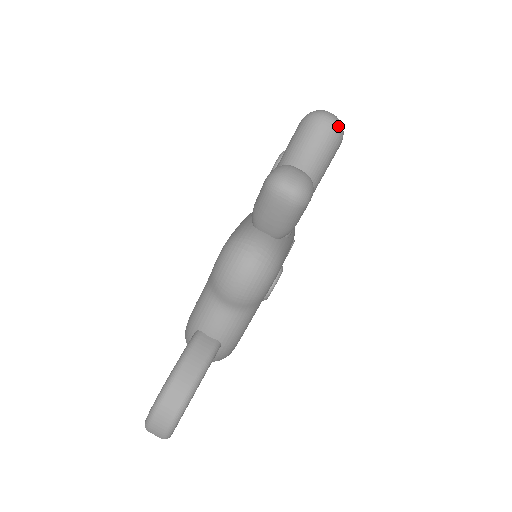
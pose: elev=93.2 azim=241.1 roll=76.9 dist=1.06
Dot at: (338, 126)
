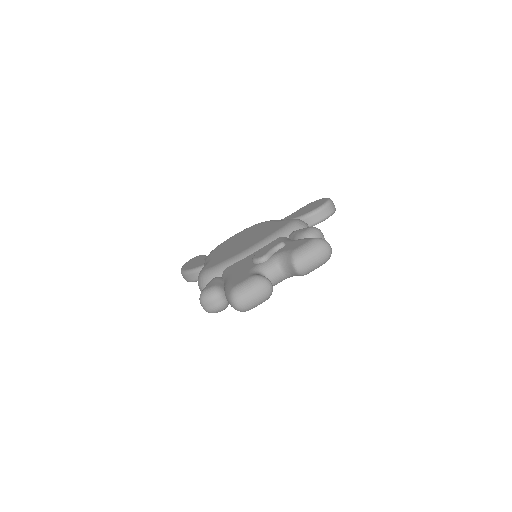
Dot at: (240, 311)
